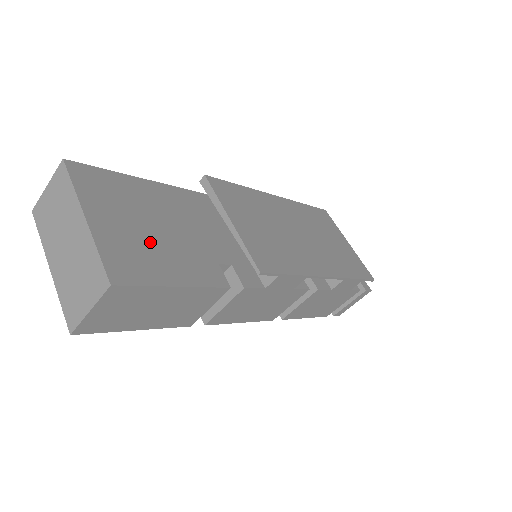
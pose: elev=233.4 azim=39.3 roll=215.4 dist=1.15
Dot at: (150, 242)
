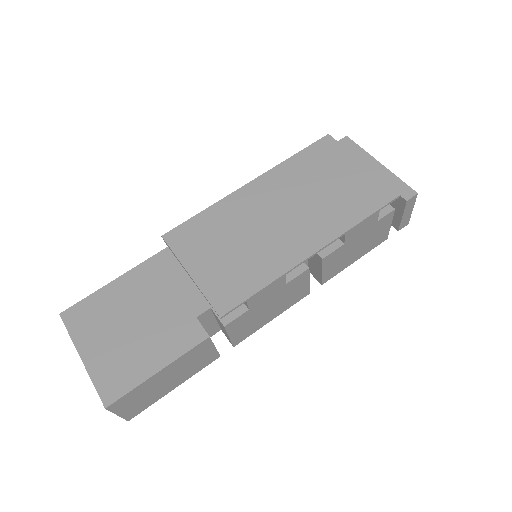
Dot at: (132, 343)
